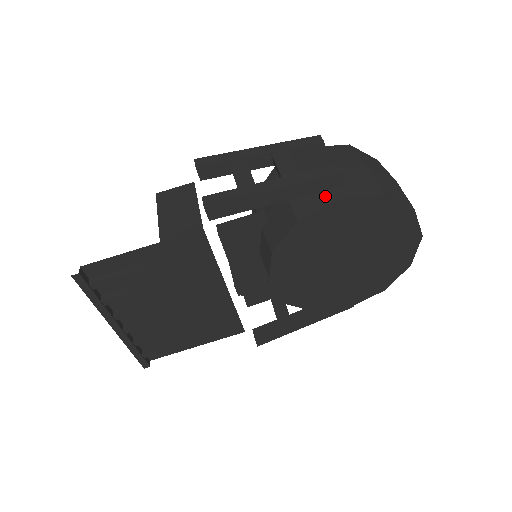
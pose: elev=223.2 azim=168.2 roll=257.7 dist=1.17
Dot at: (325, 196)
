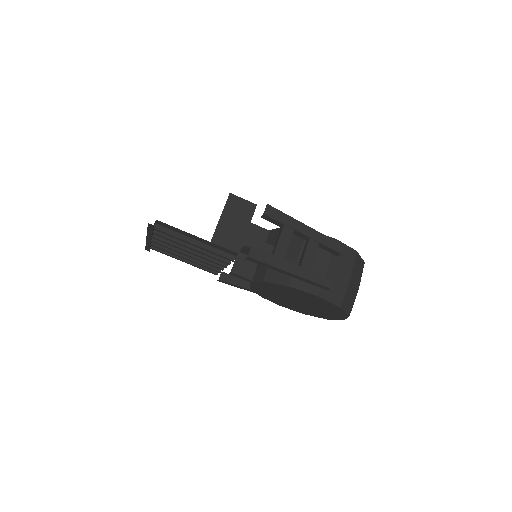
Dot at: (313, 286)
